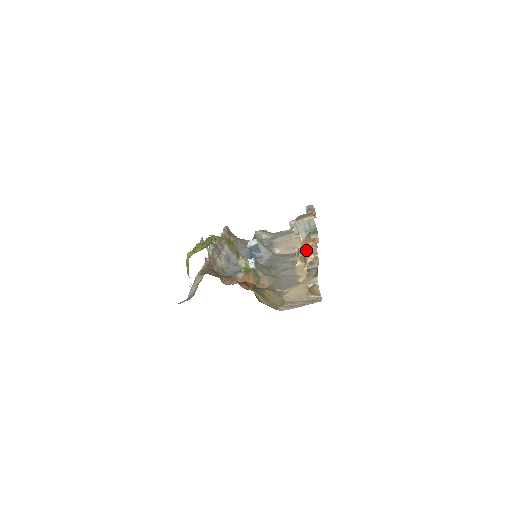
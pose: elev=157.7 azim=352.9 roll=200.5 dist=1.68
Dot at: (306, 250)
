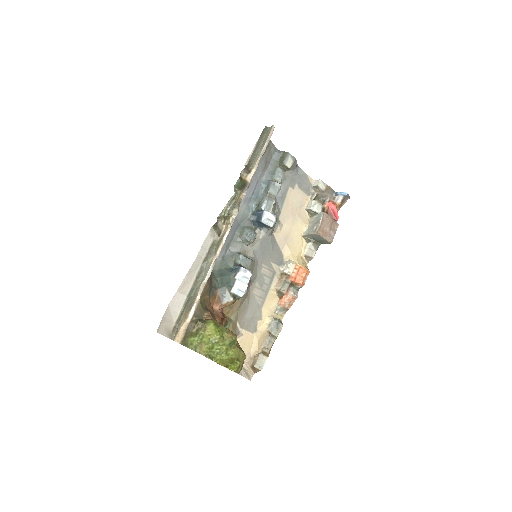
Dot at: (290, 286)
